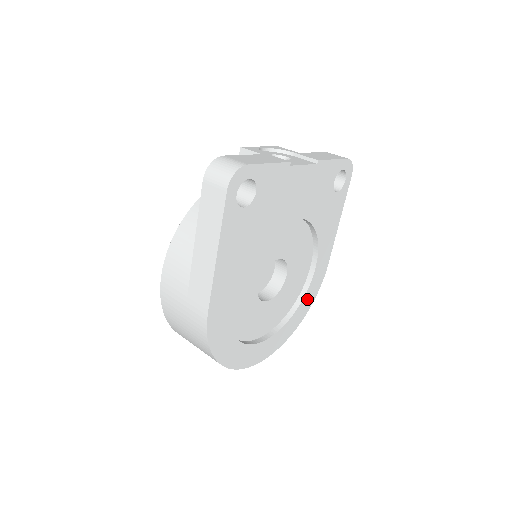
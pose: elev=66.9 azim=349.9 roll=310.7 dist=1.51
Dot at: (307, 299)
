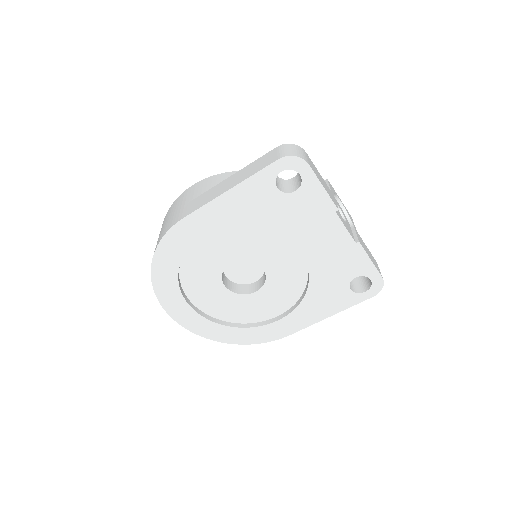
Dot at: (250, 333)
